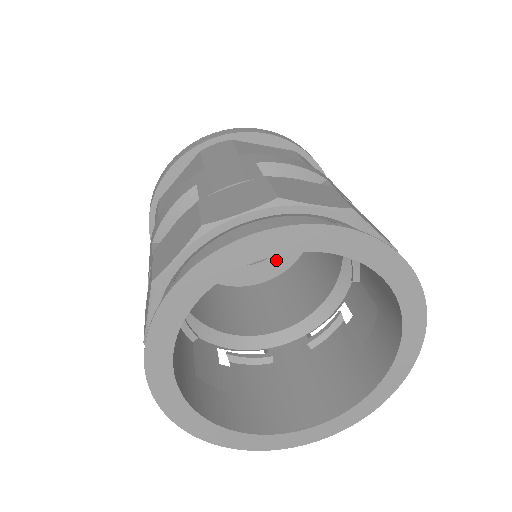
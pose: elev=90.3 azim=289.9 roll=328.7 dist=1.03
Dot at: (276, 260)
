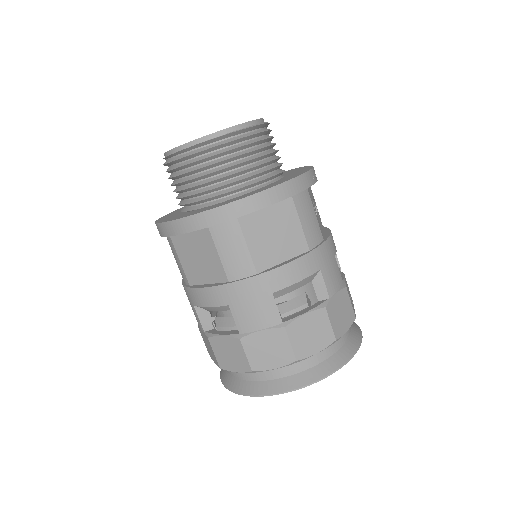
Dot at: occluded
